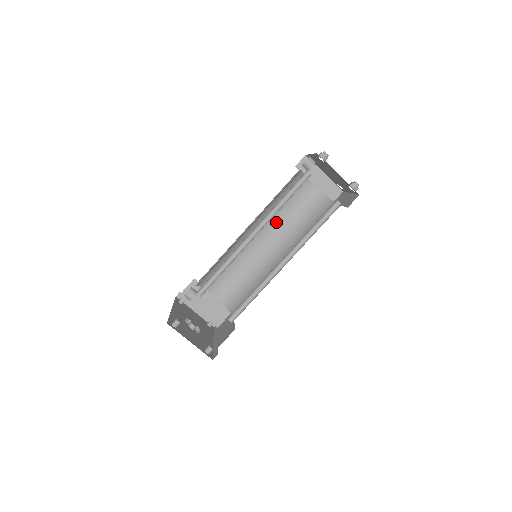
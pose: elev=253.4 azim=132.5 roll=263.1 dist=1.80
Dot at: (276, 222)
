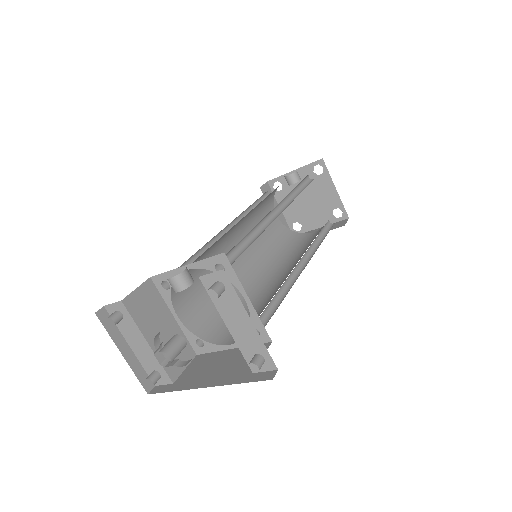
Dot at: occluded
